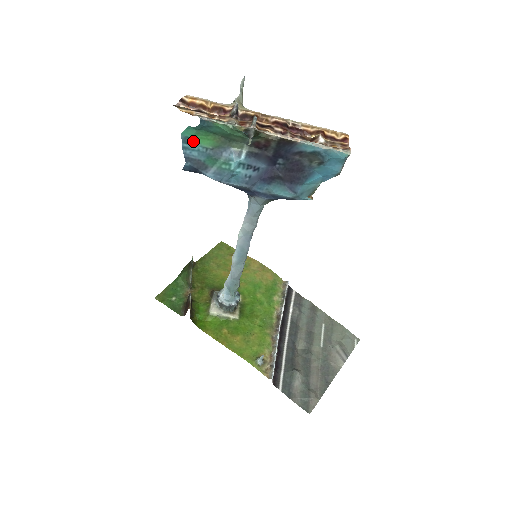
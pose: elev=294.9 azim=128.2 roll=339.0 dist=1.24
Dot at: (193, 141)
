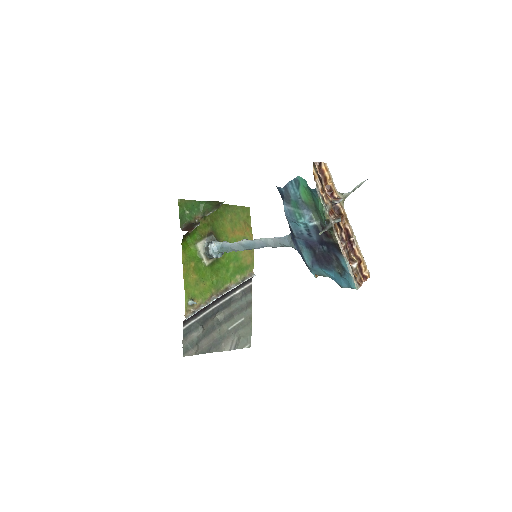
Dot at: (299, 187)
